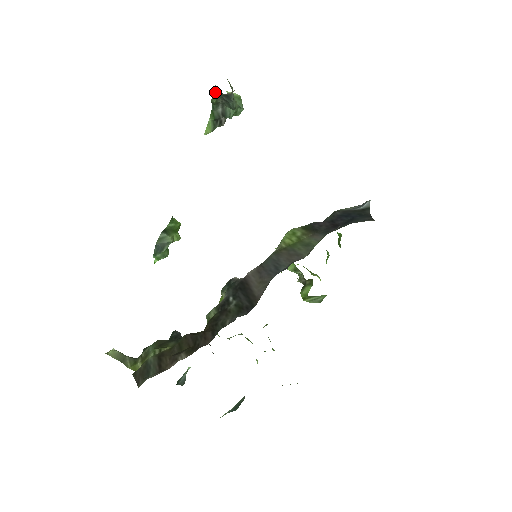
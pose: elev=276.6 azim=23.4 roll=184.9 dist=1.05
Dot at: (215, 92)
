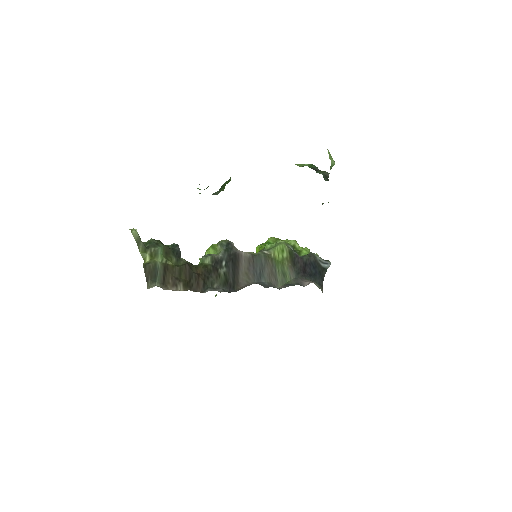
Dot at: (325, 172)
